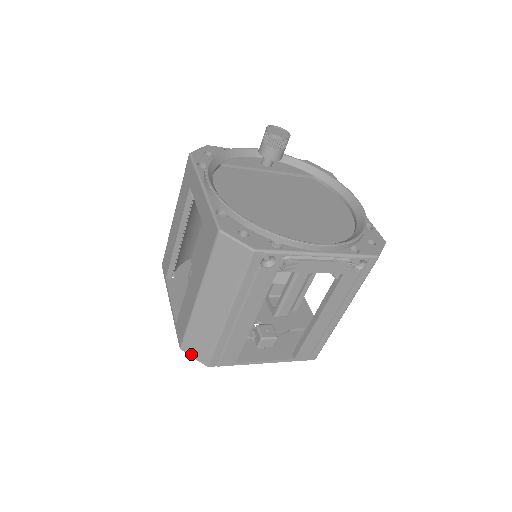
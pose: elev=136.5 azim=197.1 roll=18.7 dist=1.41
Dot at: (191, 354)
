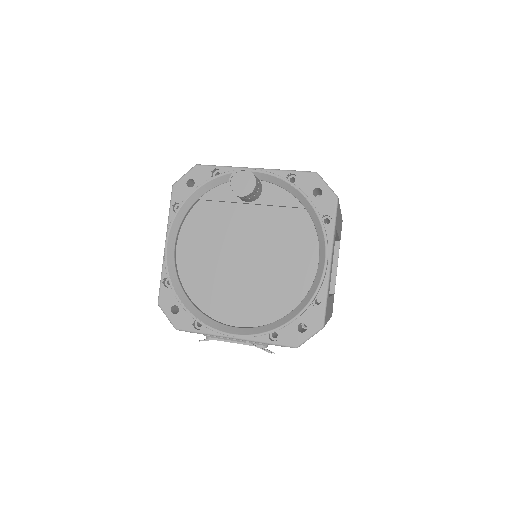
Dot at: occluded
